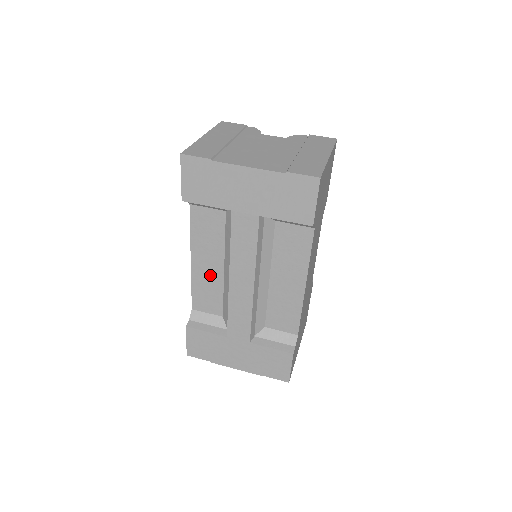
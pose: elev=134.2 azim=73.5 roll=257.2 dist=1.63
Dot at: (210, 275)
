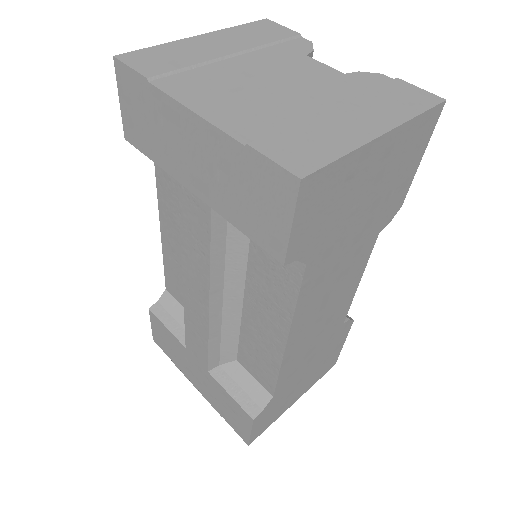
Dot at: (180, 259)
